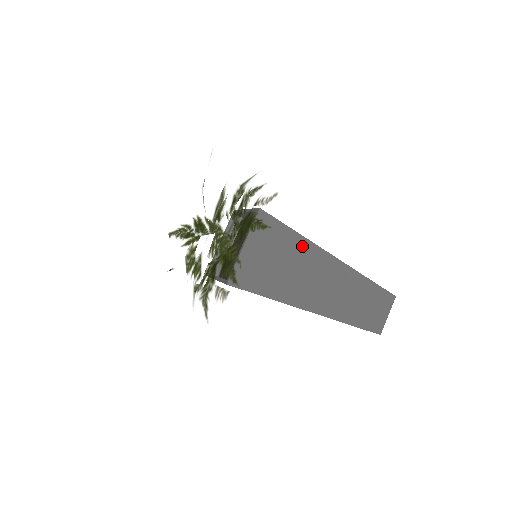
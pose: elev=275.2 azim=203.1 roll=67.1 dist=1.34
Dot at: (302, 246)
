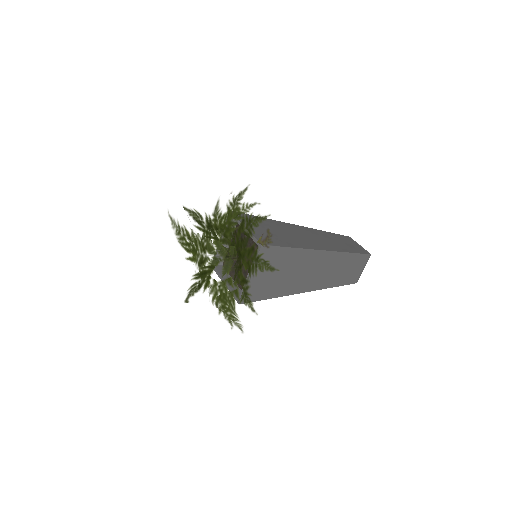
Dot at: (274, 223)
